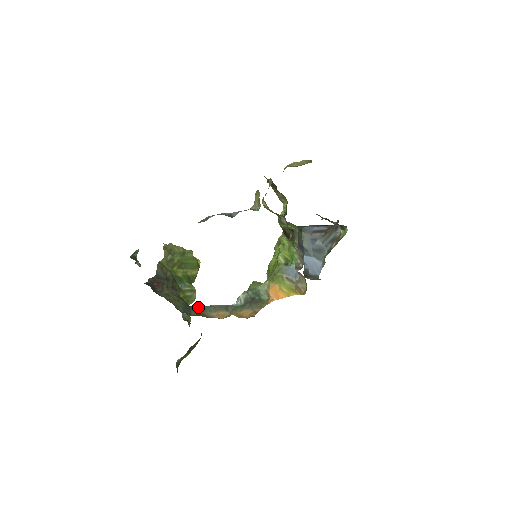
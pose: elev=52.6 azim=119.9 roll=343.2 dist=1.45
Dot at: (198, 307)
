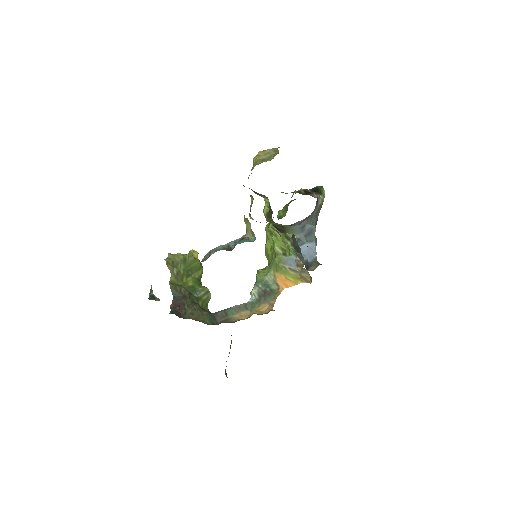
Dot at: (220, 312)
